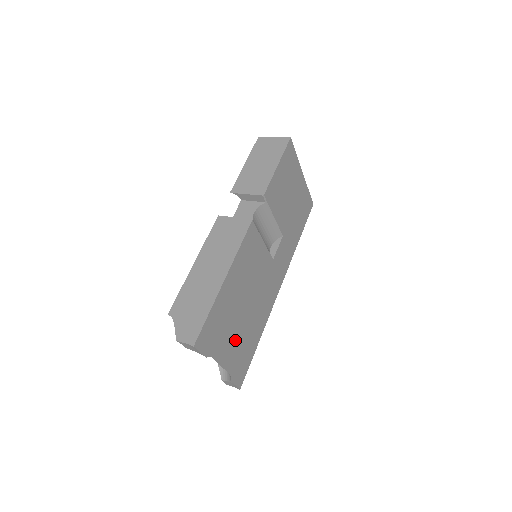
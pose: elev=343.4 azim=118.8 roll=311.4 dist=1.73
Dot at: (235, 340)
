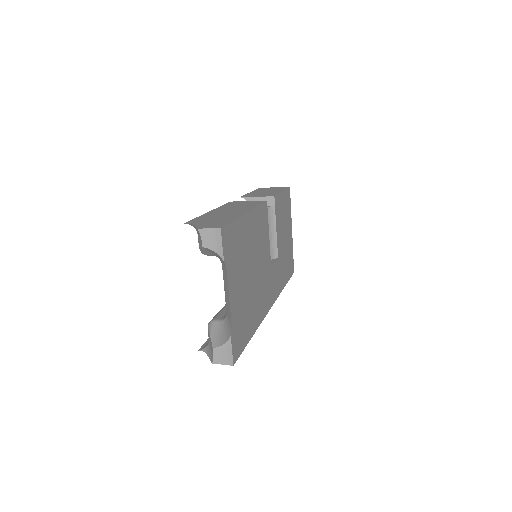
Dot at: (241, 292)
